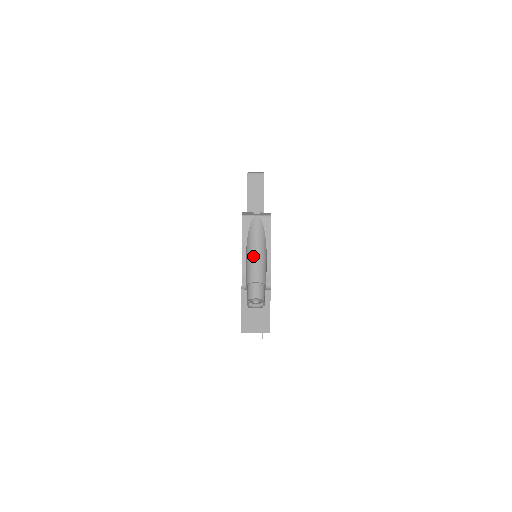
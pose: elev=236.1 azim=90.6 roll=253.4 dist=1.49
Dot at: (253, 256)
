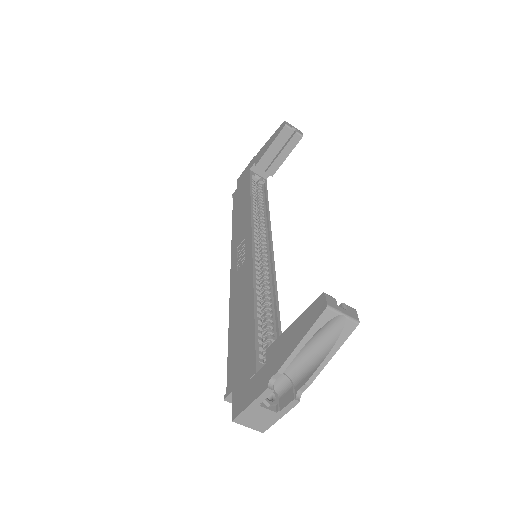
Dot at: (302, 349)
